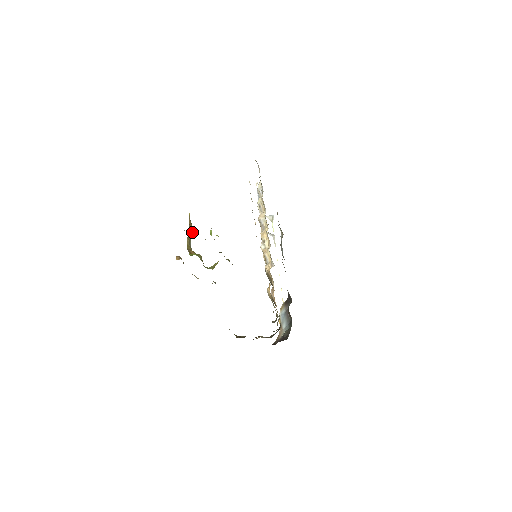
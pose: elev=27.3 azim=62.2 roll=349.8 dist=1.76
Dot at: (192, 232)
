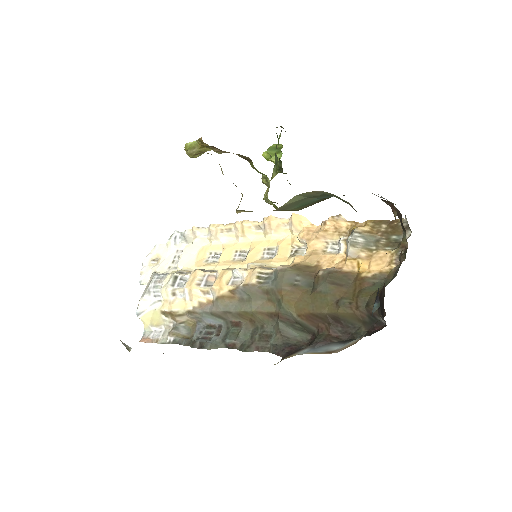
Dot at: (202, 153)
